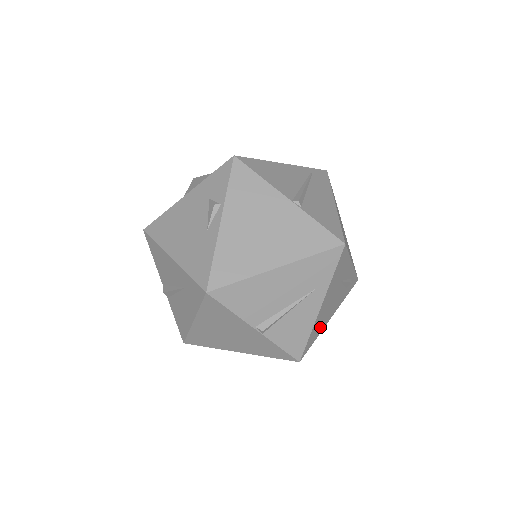
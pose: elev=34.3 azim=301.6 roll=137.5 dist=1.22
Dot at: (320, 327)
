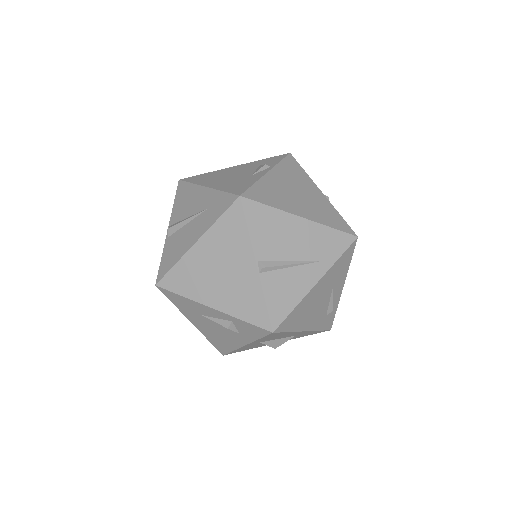
Dot at: (299, 320)
